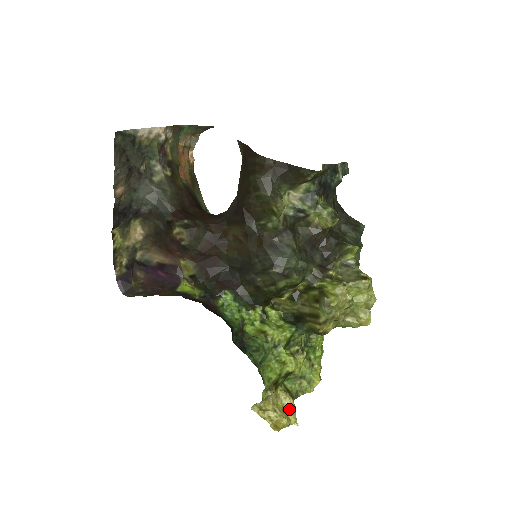
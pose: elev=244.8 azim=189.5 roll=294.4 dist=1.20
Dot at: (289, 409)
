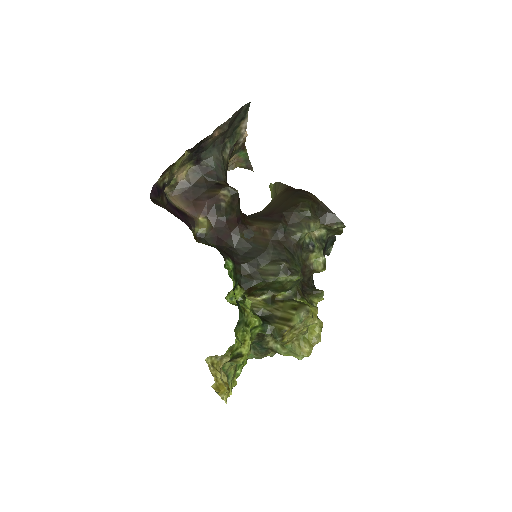
Dot at: occluded
